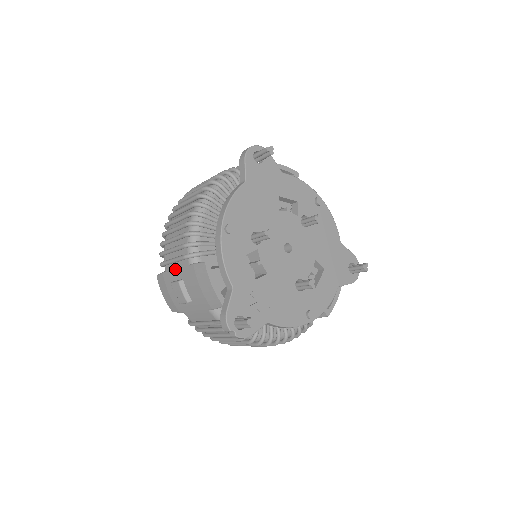
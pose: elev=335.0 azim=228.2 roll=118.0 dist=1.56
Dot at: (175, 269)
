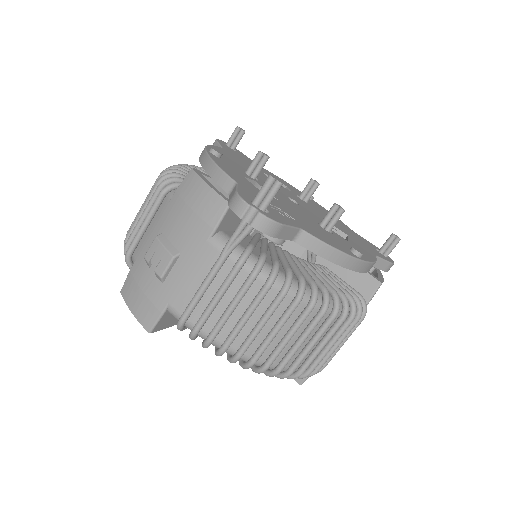
Dot at: (149, 235)
